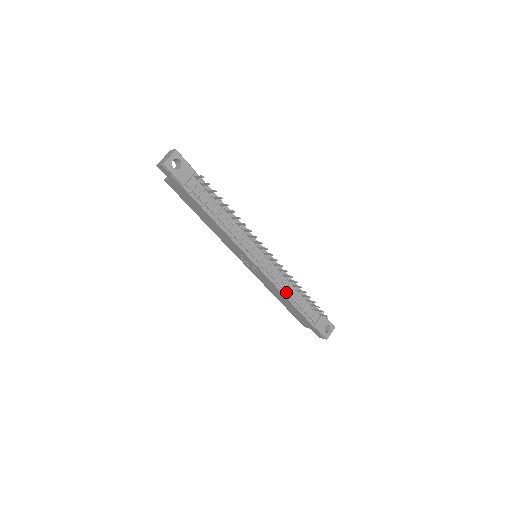
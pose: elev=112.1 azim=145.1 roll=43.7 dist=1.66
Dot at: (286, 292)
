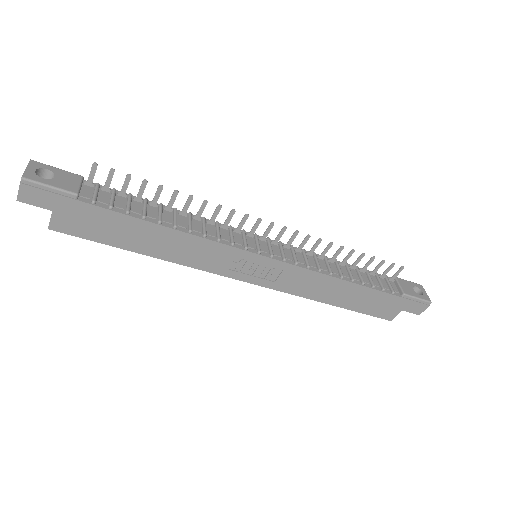
Dot at: (332, 273)
